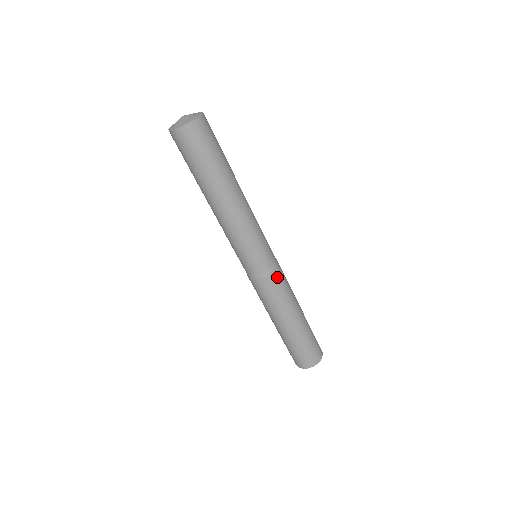
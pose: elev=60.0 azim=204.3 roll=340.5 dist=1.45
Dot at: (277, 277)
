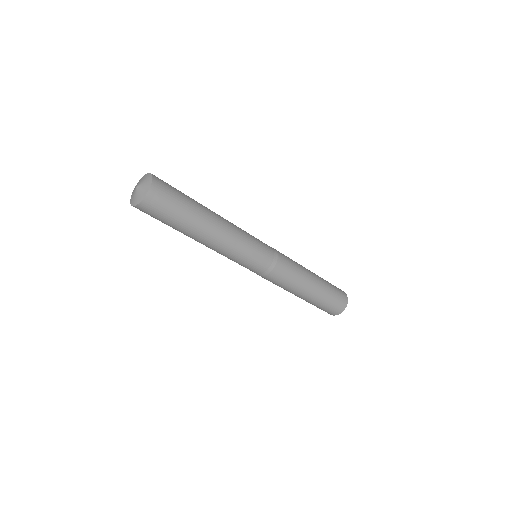
Dot at: (282, 265)
